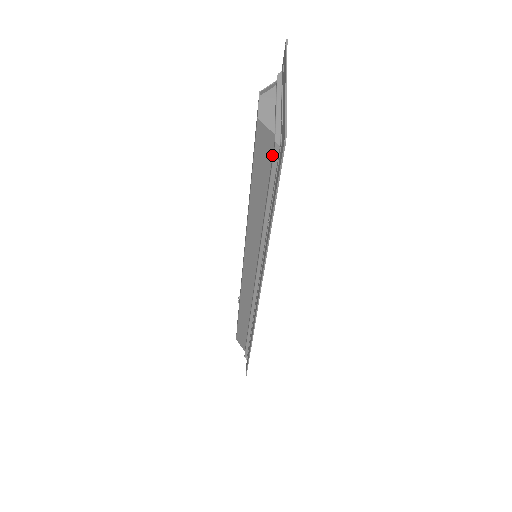
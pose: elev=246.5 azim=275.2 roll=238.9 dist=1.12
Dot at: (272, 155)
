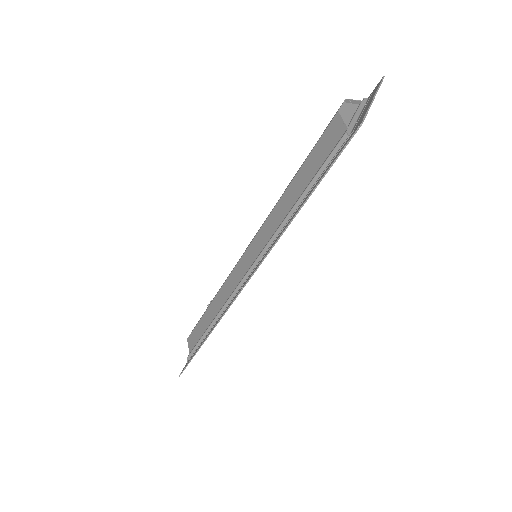
Dot at: (334, 146)
